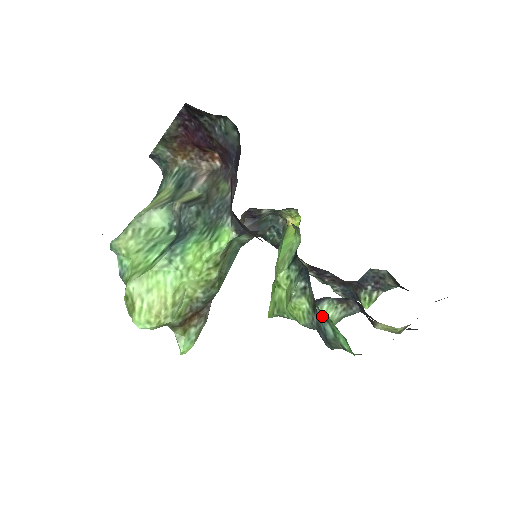
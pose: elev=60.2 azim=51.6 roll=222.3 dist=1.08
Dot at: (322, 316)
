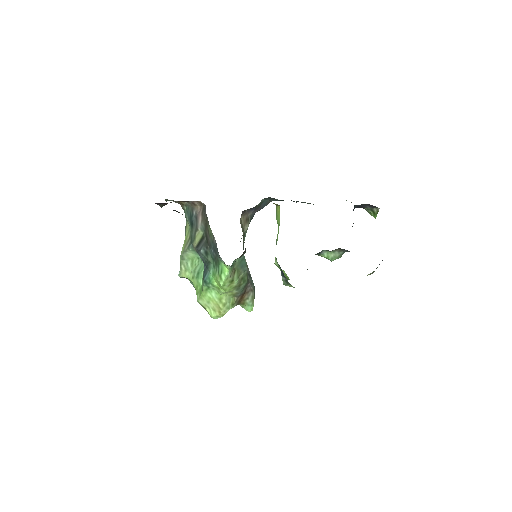
Dot at: occluded
